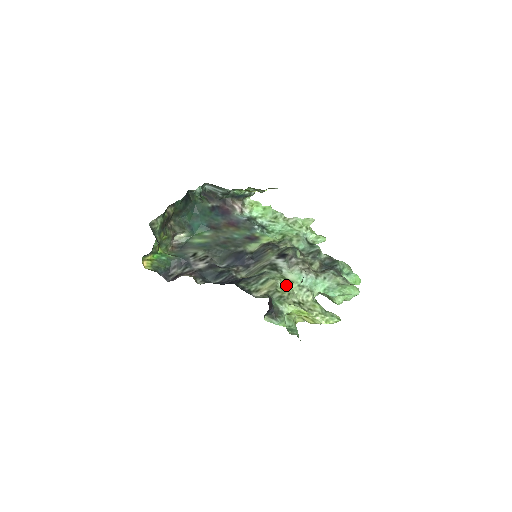
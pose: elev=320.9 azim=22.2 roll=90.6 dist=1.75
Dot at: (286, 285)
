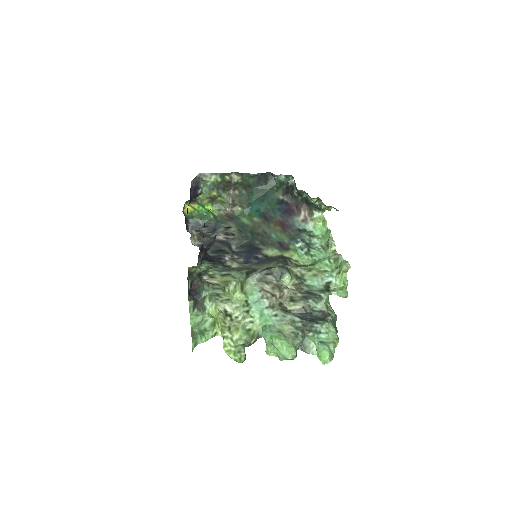
Dot at: (235, 291)
